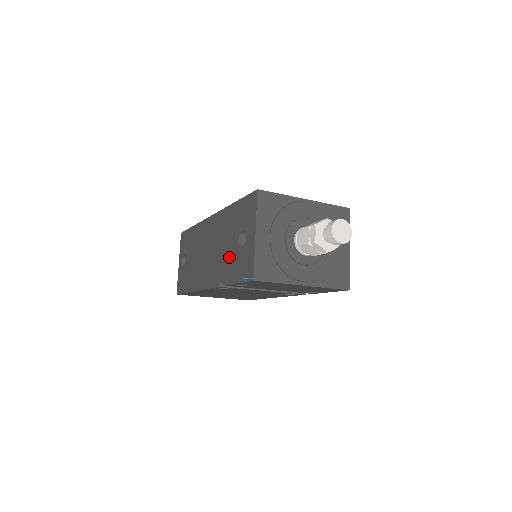
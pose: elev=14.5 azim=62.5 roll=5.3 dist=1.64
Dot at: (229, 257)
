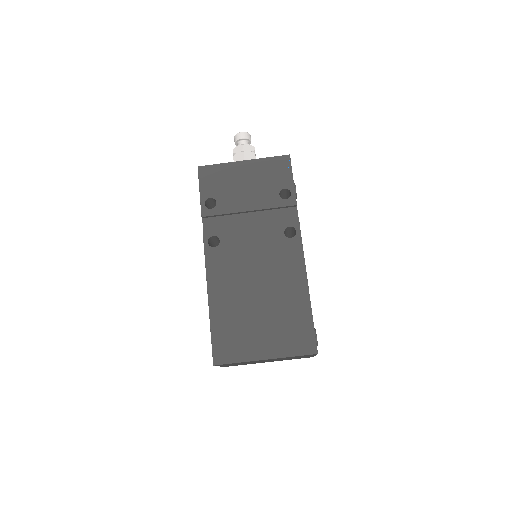
Dot at: occluded
